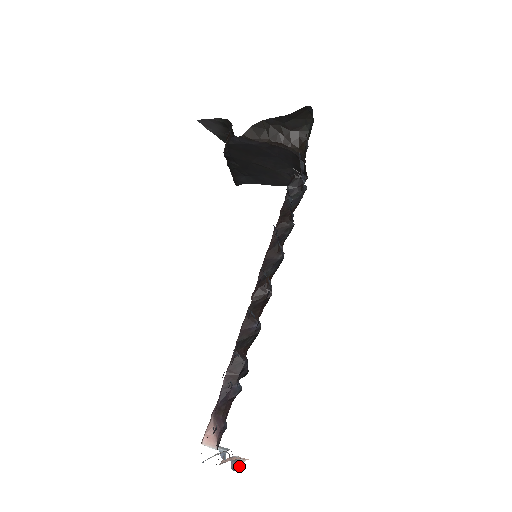
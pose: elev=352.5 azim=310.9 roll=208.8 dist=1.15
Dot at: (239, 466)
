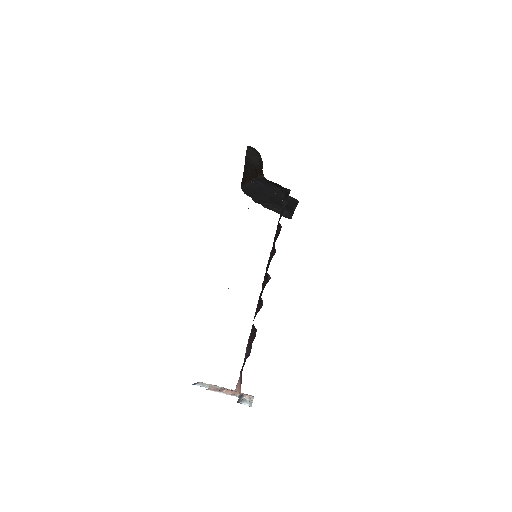
Dot at: (243, 401)
